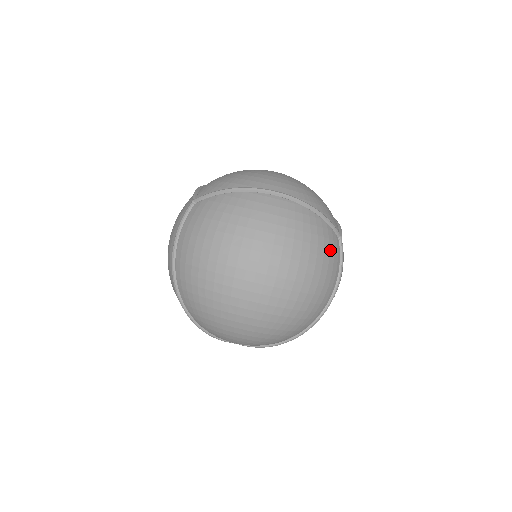
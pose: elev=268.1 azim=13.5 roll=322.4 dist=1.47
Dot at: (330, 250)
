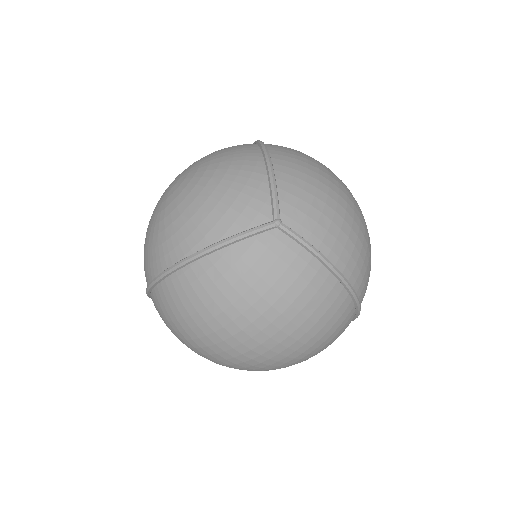
Dot at: (273, 267)
